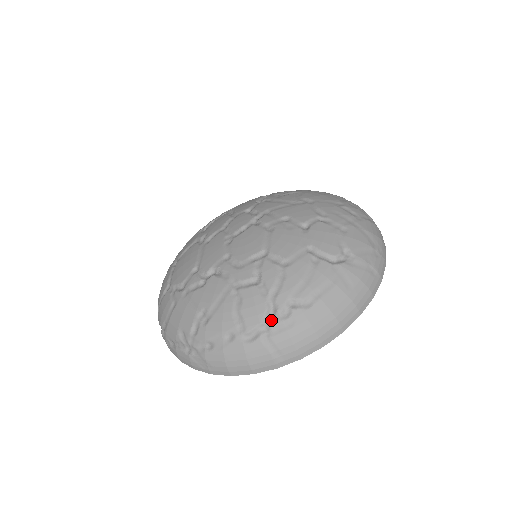
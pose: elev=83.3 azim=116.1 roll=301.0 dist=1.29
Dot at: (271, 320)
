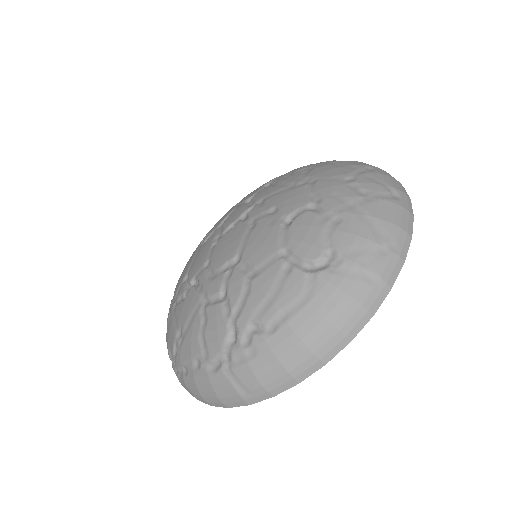
Dot at: (231, 348)
